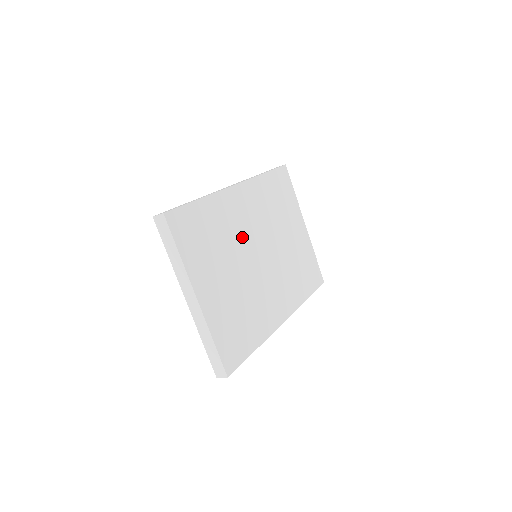
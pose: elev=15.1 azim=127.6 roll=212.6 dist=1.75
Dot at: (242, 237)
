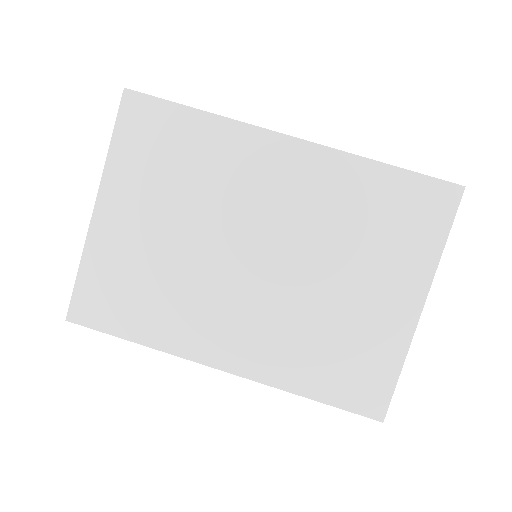
Dot at: (237, 207)
